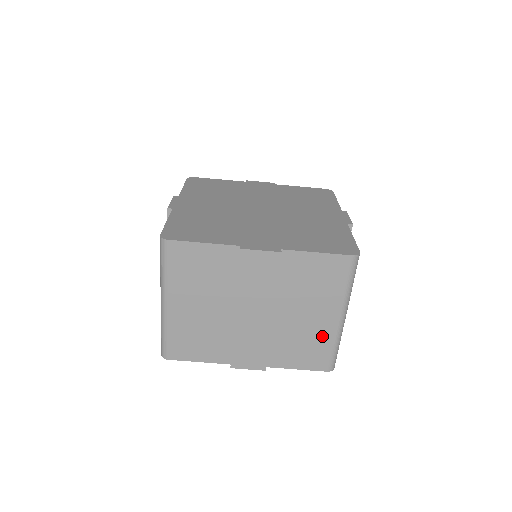
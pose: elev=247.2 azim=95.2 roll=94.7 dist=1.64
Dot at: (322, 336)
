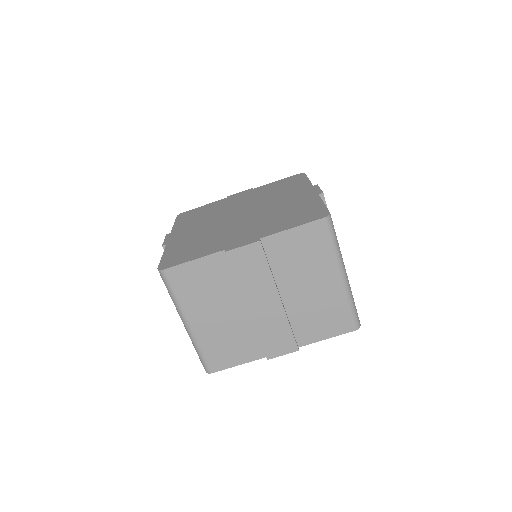
Dot at: (333, 300)
